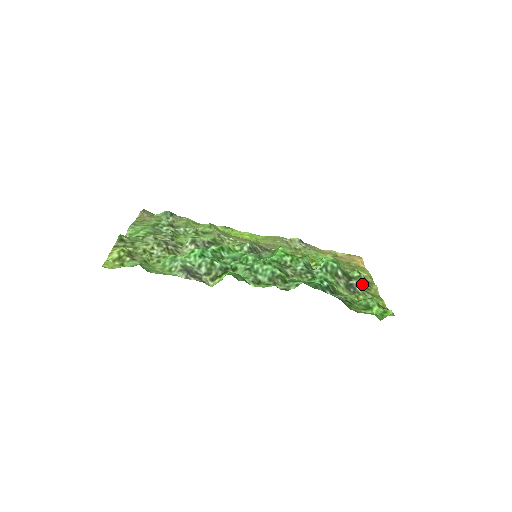
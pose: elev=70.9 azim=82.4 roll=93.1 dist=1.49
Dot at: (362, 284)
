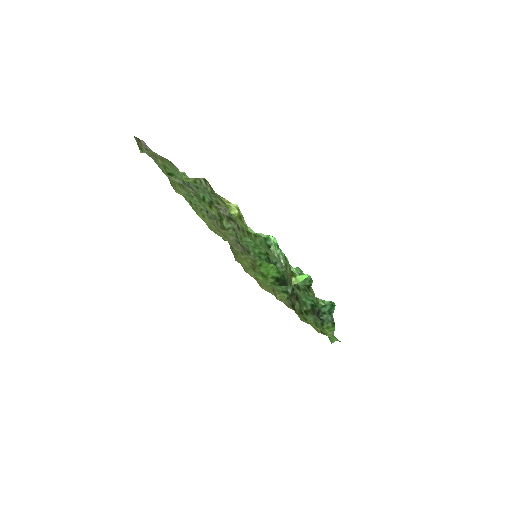
Dot at: (300, 307)
